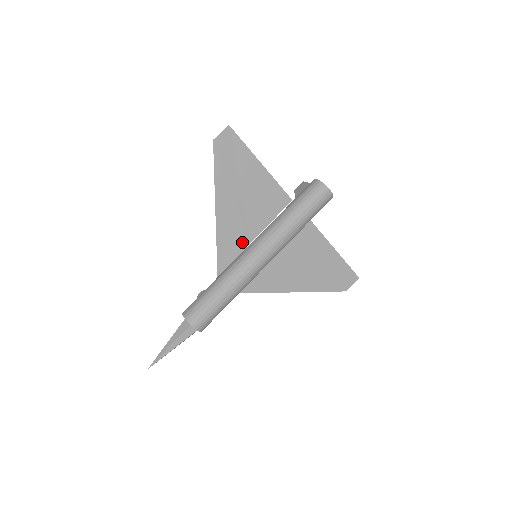
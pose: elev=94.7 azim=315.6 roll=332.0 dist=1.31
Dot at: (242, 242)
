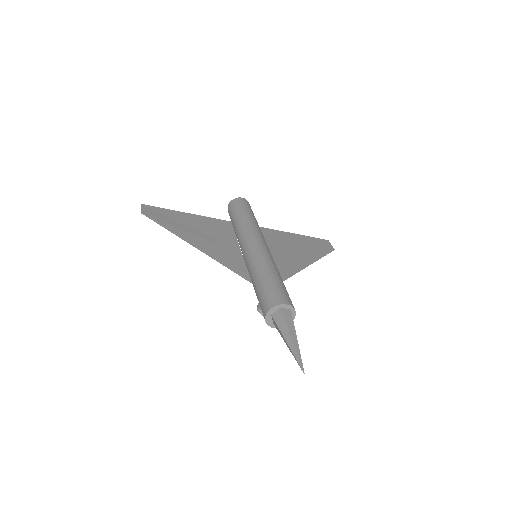
Dot at: (236, 256)
